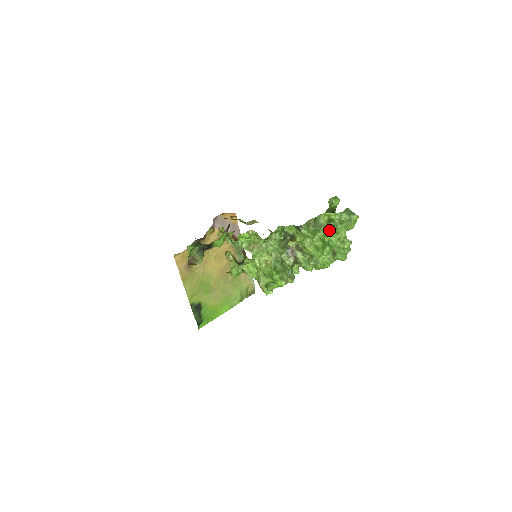
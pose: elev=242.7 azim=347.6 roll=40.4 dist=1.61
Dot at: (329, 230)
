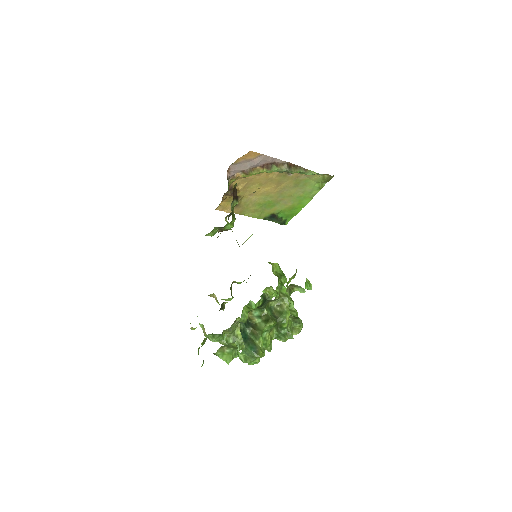
Dot at: occluded
